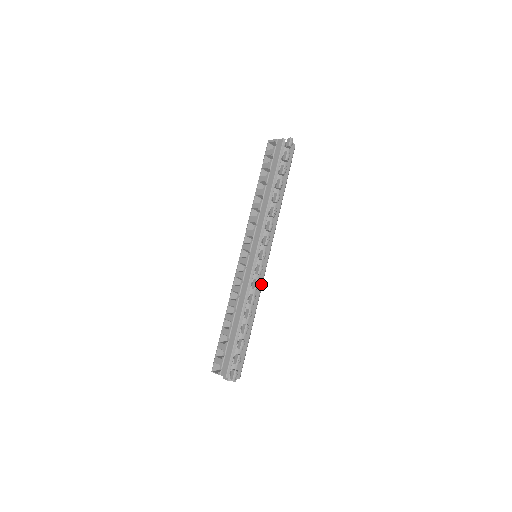
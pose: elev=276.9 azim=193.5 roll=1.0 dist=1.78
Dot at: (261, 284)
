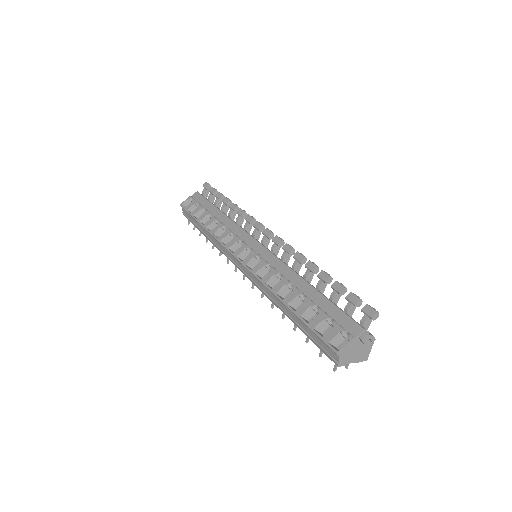
Dot at: occluded
